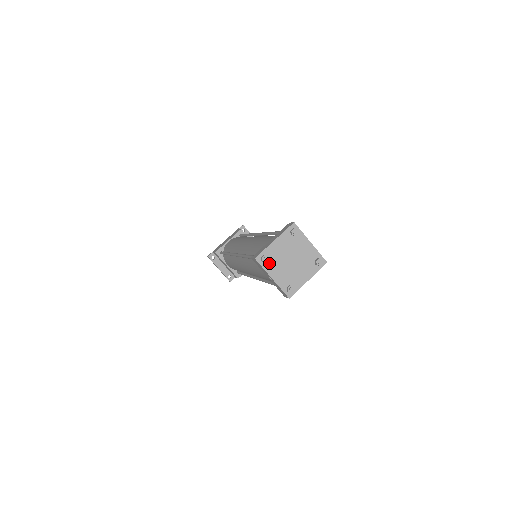
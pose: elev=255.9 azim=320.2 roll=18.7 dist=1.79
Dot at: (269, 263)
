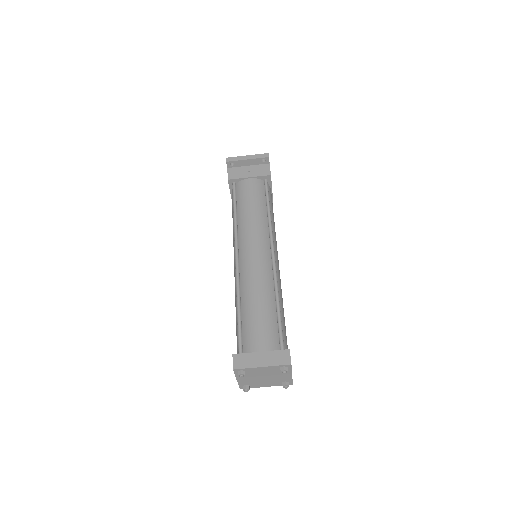
Dot at: (252, 385)
